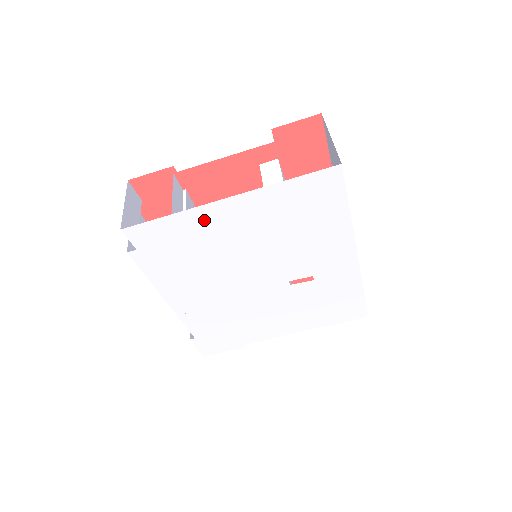
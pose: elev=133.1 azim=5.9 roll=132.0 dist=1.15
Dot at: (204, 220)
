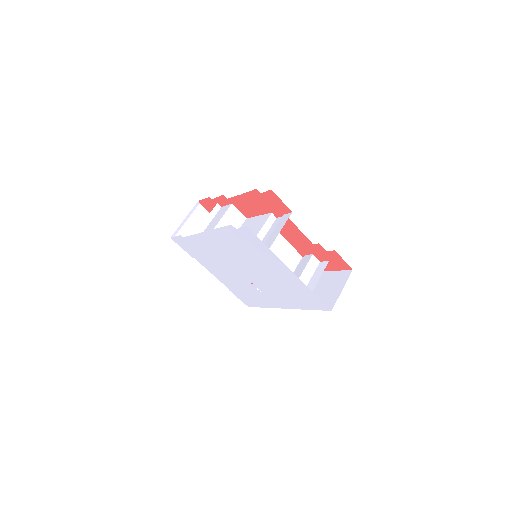
Dot at: (273, 260)
